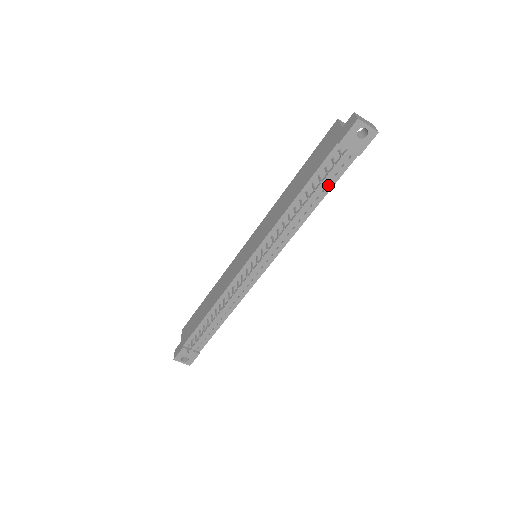
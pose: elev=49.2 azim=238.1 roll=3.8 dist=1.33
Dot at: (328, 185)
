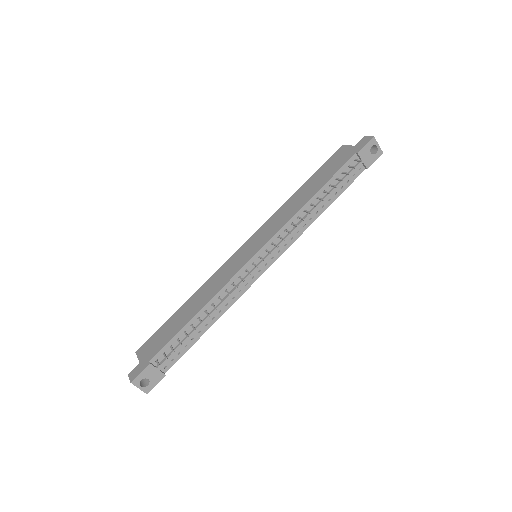
Dot at: (340, 190)
